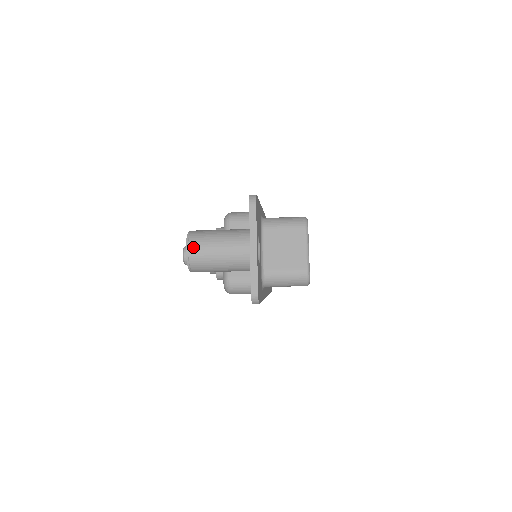
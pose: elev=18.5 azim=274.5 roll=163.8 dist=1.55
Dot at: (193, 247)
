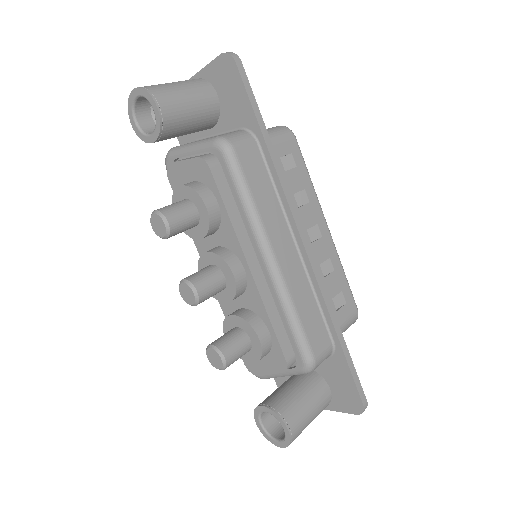
Dot at: occluded
